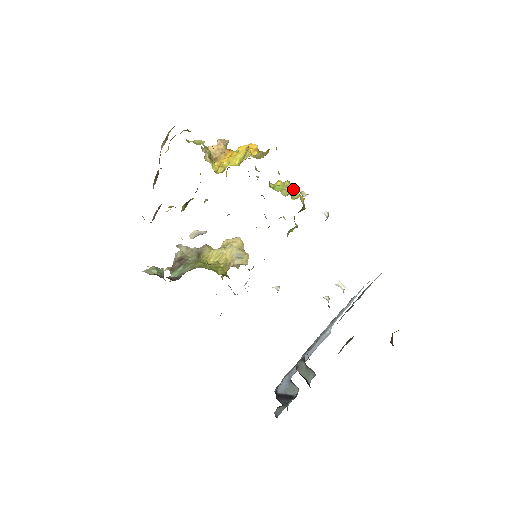
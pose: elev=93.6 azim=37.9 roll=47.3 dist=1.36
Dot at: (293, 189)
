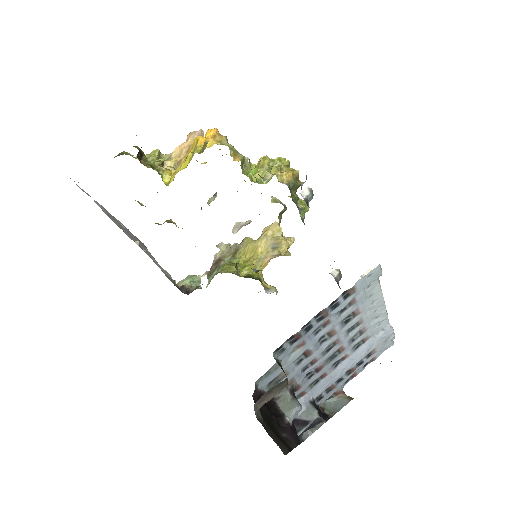
Dot at: (284, 161)
